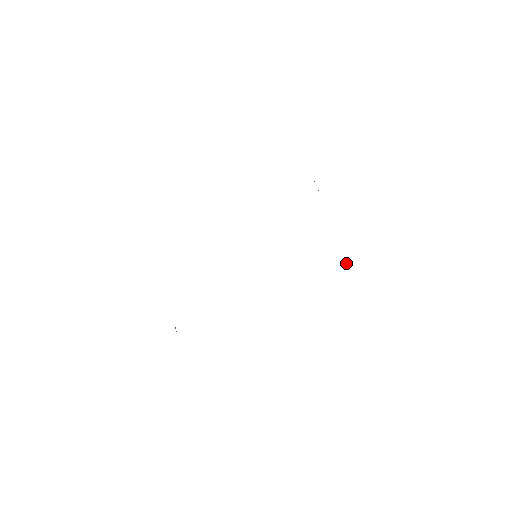
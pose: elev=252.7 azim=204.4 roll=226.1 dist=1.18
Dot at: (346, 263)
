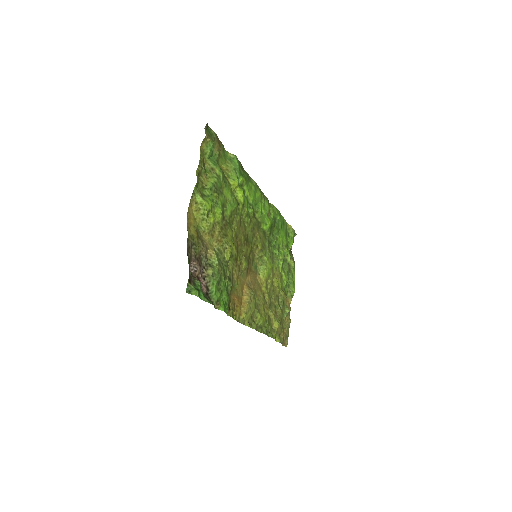
Dot at: (235, 319)
